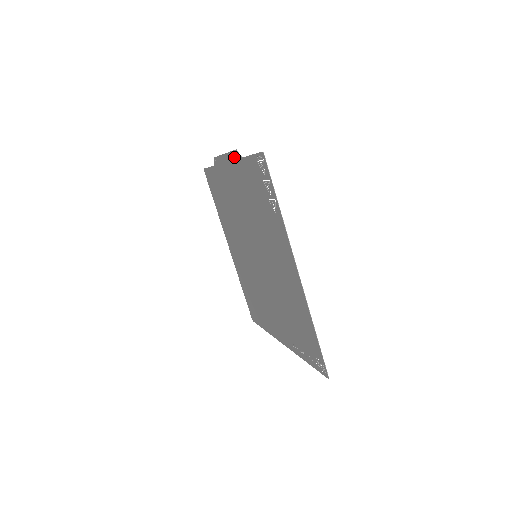
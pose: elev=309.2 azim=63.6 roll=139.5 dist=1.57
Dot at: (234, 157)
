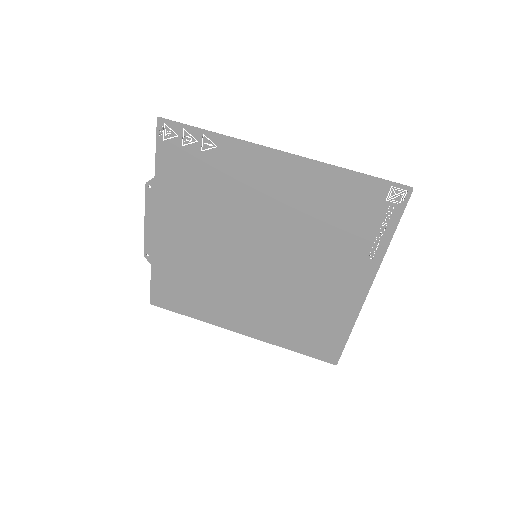
Dot at: (151, 197)
